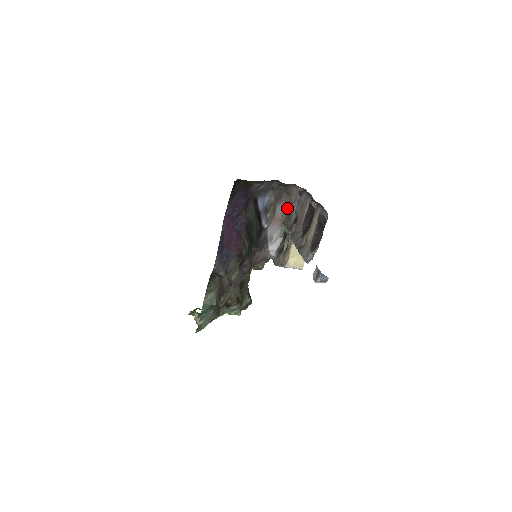
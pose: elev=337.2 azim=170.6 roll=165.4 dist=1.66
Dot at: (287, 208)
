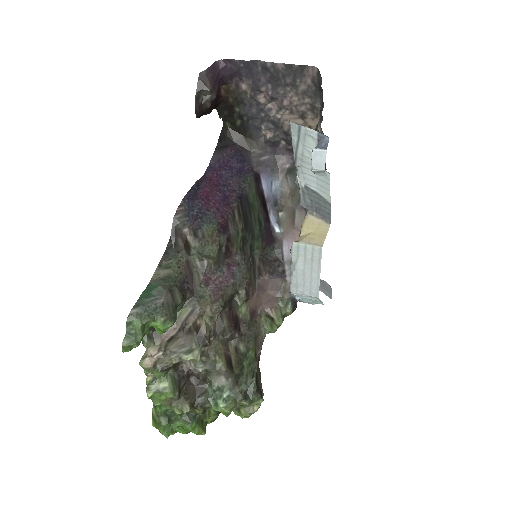
Dot at: occluded
